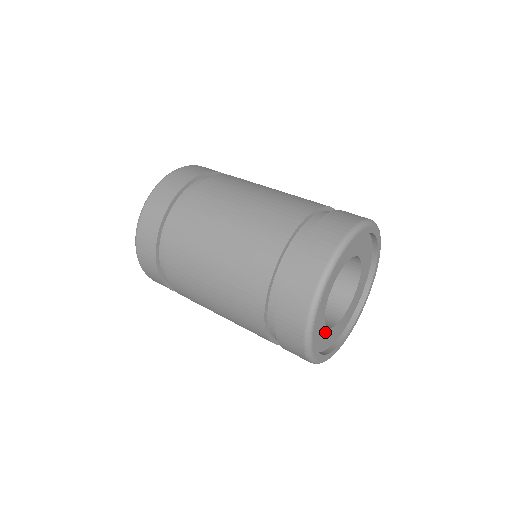
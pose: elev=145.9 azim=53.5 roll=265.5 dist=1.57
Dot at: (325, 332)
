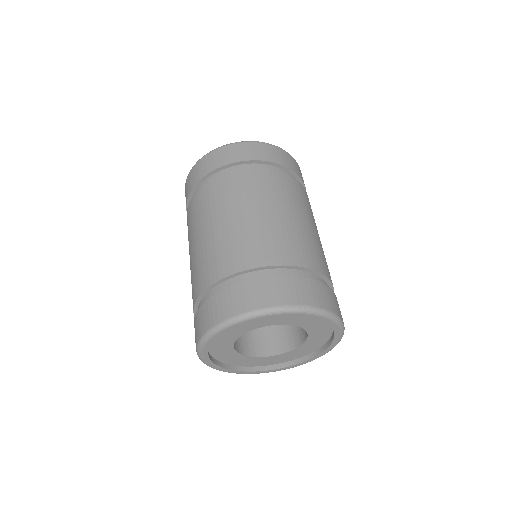
Dot at: (269, 358)
